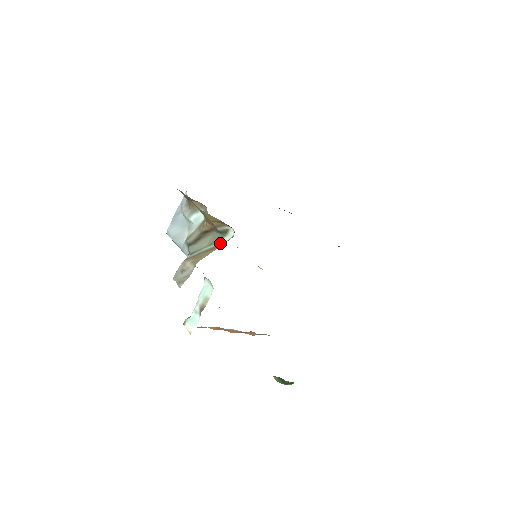
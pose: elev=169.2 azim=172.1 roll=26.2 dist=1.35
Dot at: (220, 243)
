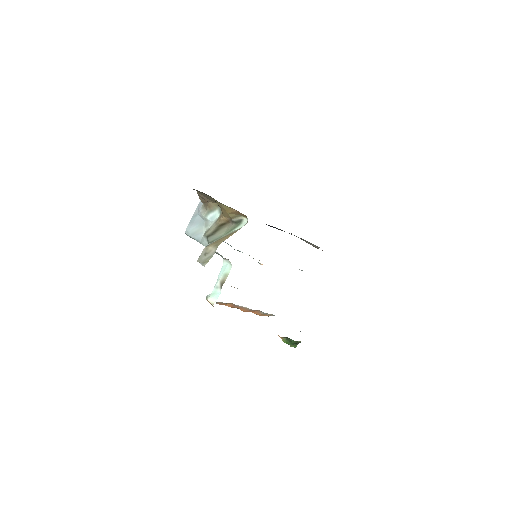
Dot at: (236, 230)
